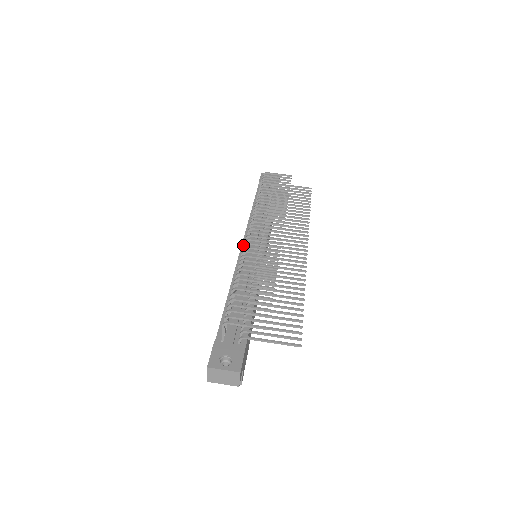
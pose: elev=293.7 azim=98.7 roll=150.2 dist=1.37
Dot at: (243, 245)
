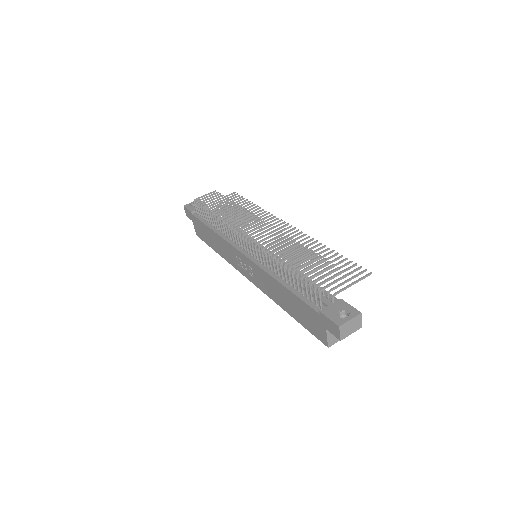
Dot at: (243, 253)
